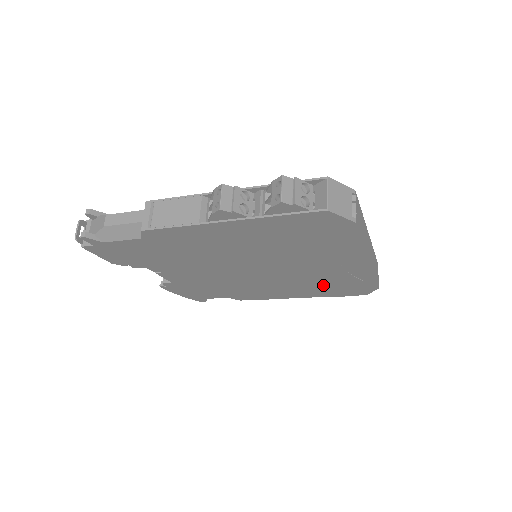
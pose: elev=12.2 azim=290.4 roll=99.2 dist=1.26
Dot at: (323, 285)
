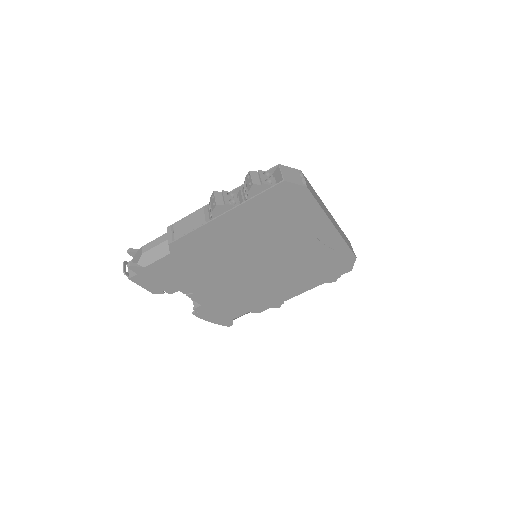
Dot at: (314, 268)
